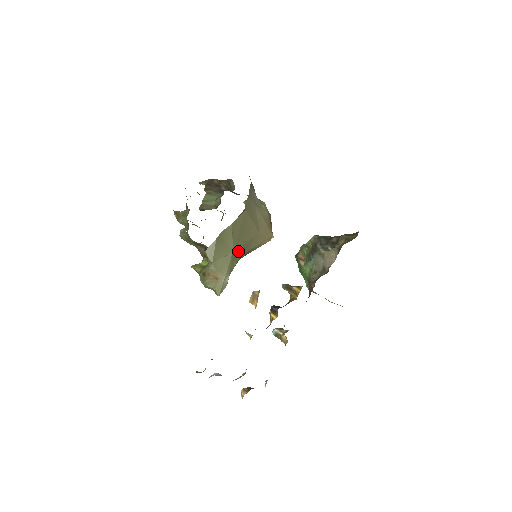
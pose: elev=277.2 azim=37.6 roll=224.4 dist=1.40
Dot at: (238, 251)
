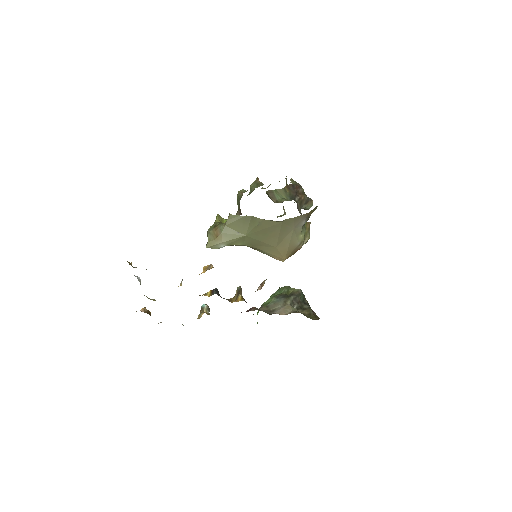
Dot at: (250, 240)
